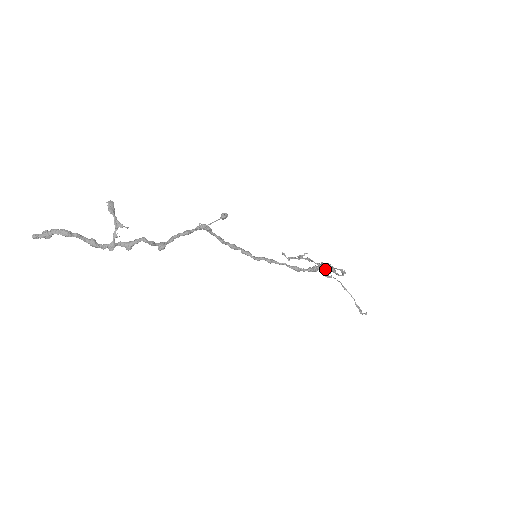
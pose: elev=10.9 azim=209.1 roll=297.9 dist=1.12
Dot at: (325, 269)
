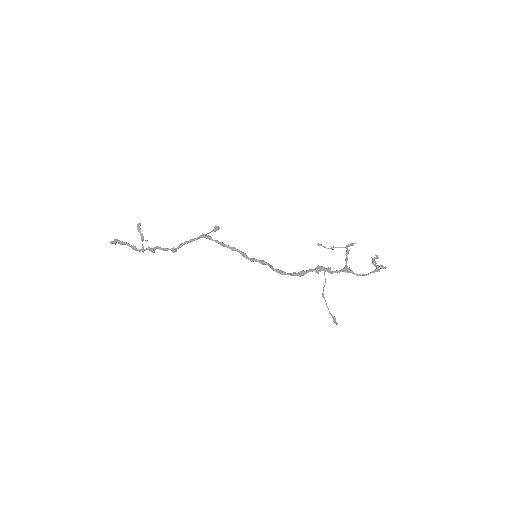
Dot at: (374, 260)
